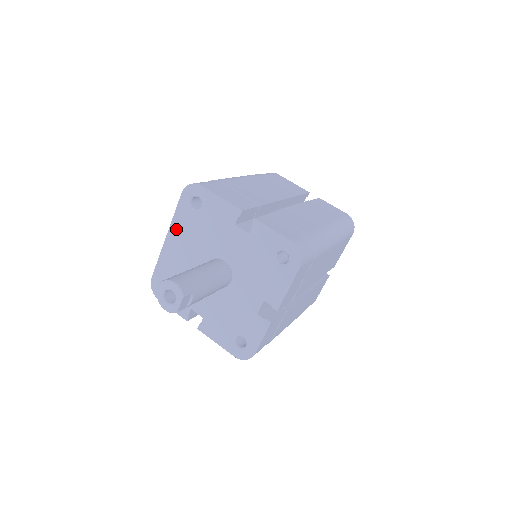
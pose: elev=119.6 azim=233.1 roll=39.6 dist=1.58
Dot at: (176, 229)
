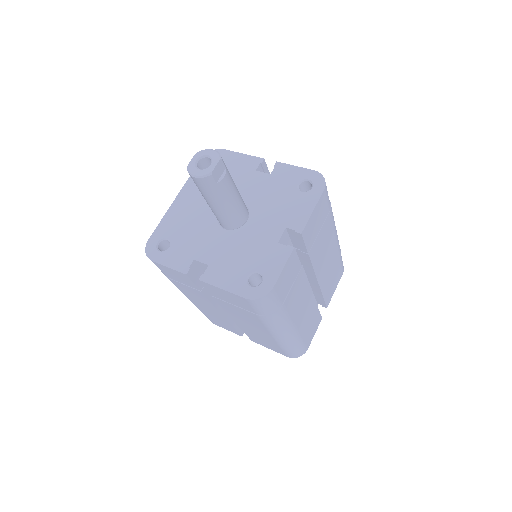
Dot at: (189, 188)
